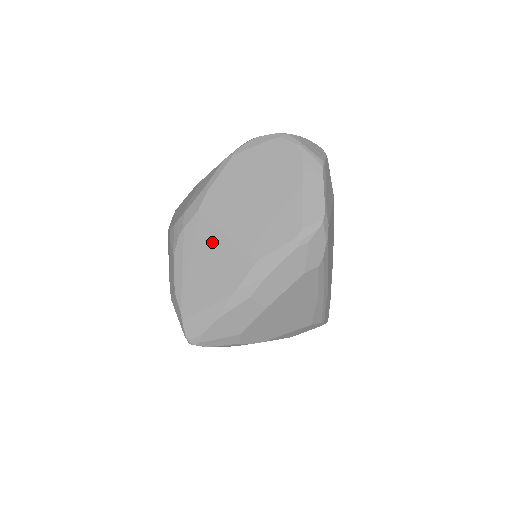
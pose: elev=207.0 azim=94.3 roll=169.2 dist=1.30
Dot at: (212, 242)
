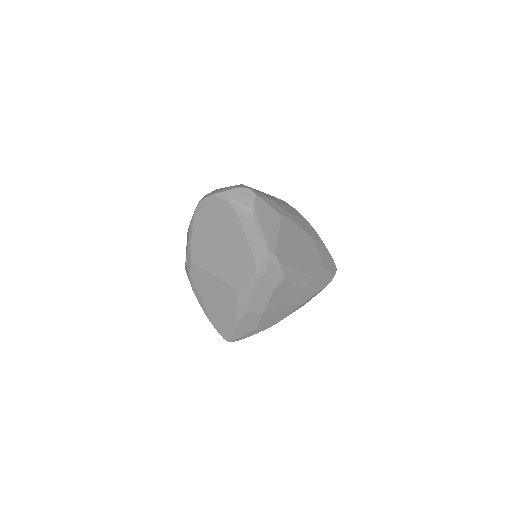
Dot at: (209, 282)
